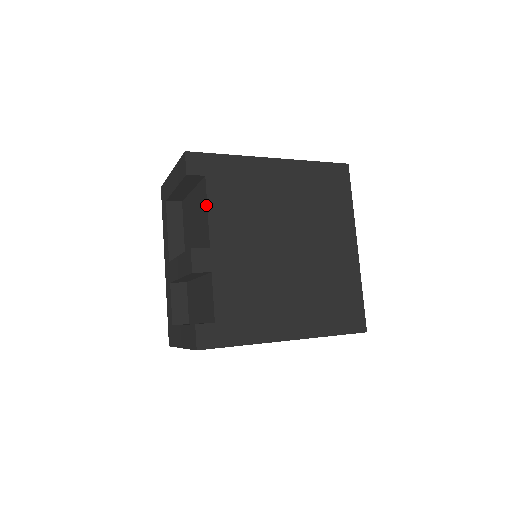
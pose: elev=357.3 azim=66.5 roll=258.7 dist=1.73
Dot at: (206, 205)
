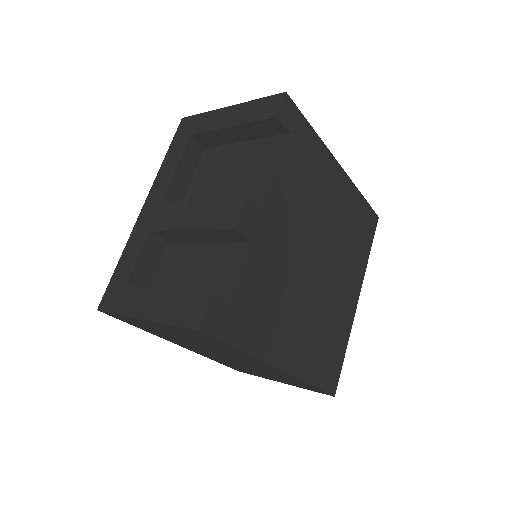
Dot at: (277, 164)
